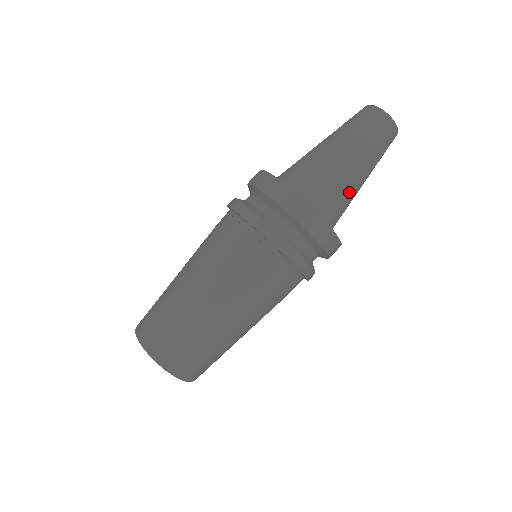
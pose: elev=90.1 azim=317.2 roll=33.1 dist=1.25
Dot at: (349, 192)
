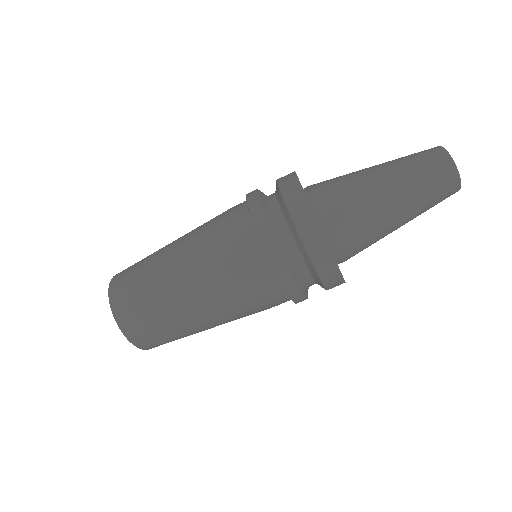
Dot at: (377, 239)
